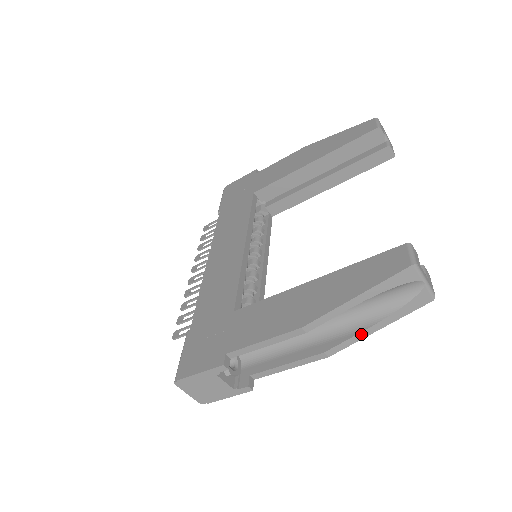
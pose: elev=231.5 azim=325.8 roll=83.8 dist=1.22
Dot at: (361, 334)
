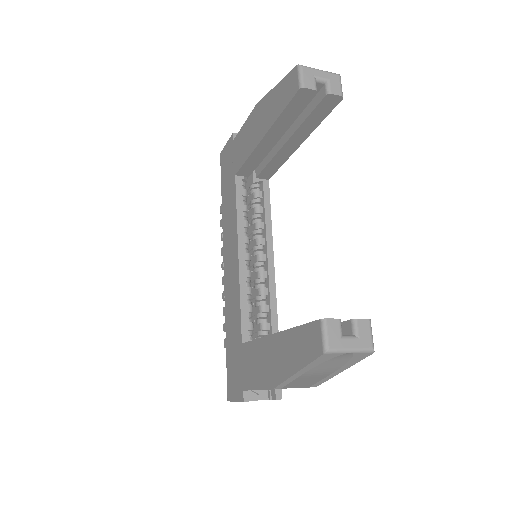
Dot at: (328, 377)
